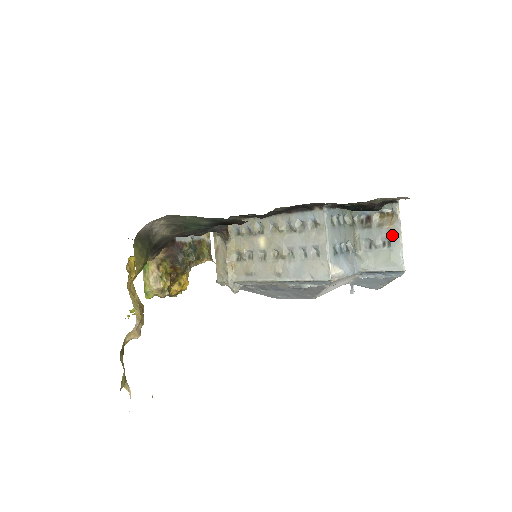
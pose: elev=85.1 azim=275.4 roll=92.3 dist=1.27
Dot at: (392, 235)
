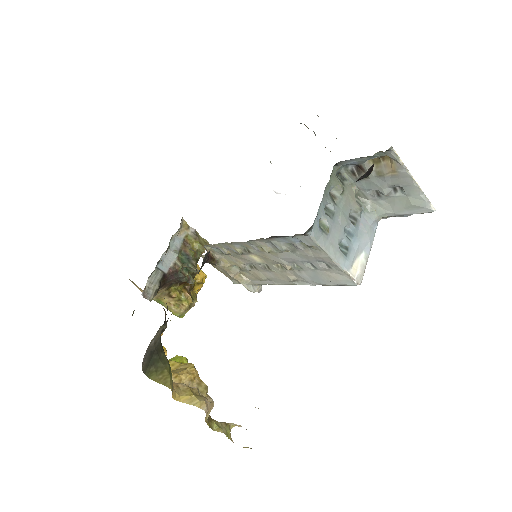
Dot at: (401, 182)
